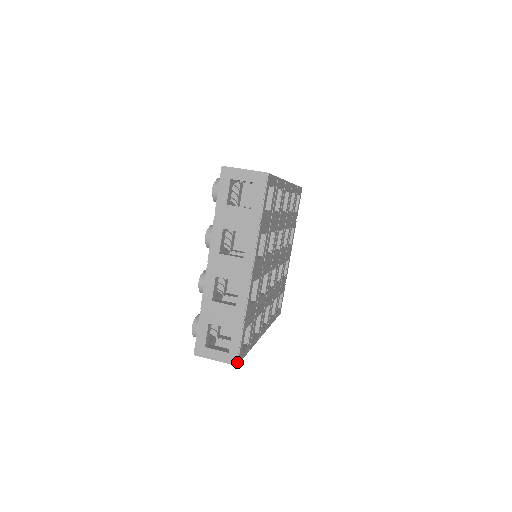
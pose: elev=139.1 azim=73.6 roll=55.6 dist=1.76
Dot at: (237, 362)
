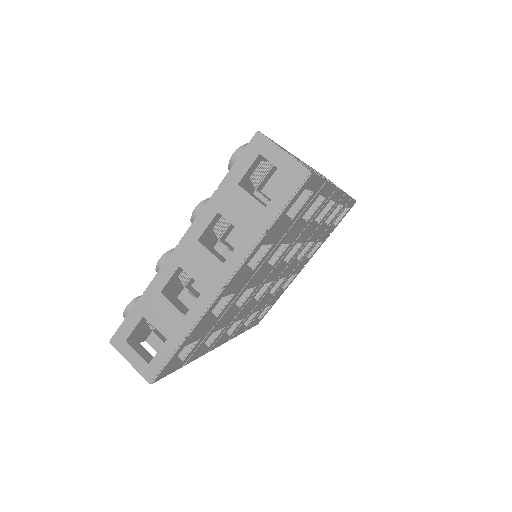
Dot at: (153, 380)
